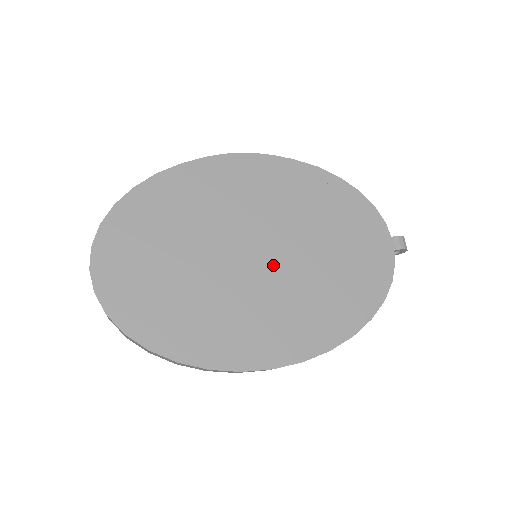
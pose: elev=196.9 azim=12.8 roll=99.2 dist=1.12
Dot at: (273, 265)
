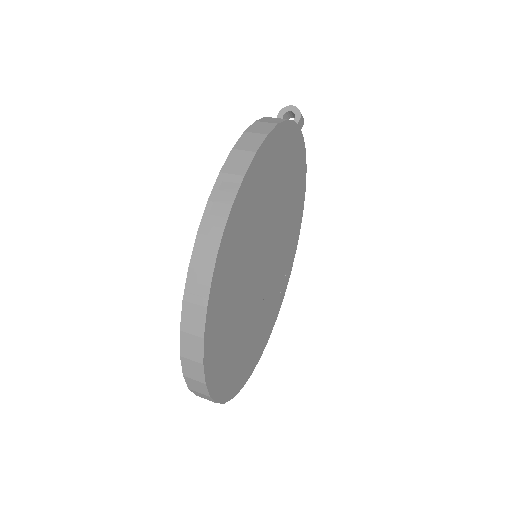
Dot at: (271, 249)
